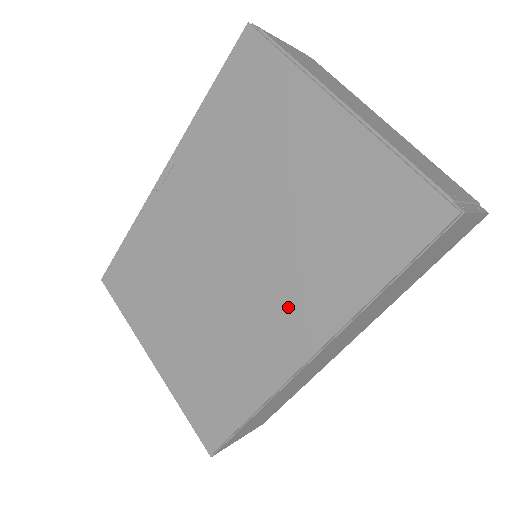
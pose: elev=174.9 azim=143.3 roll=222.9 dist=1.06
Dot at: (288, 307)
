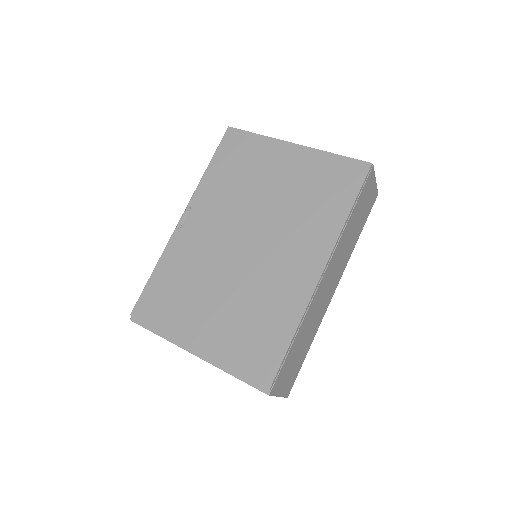
Dot at: (299, 249)
